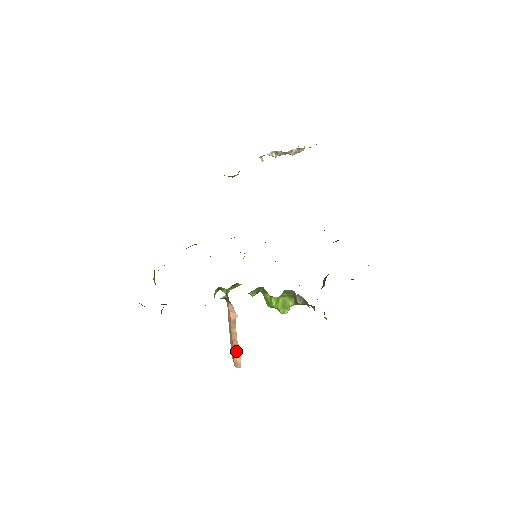
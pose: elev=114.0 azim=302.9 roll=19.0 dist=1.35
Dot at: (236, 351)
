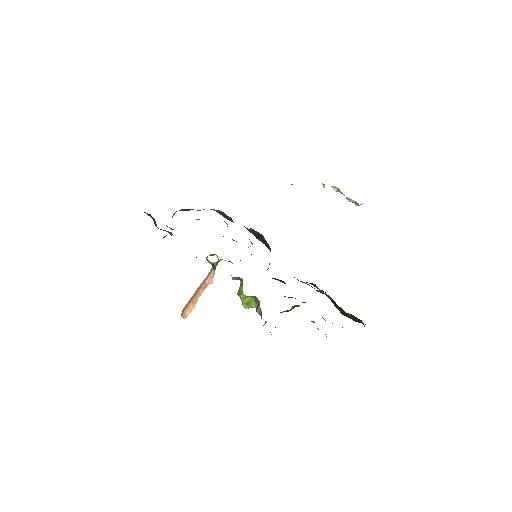
Dot at: (191, 306)
